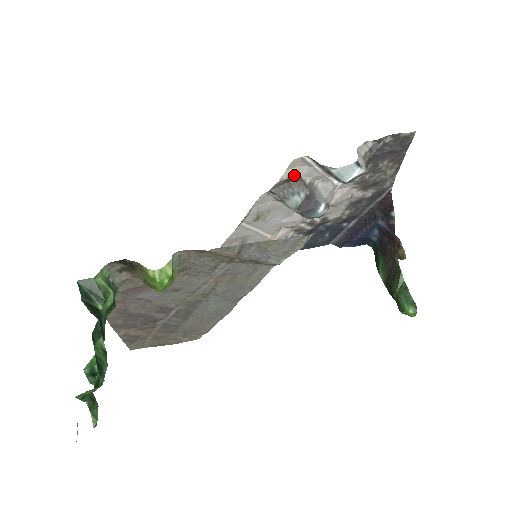
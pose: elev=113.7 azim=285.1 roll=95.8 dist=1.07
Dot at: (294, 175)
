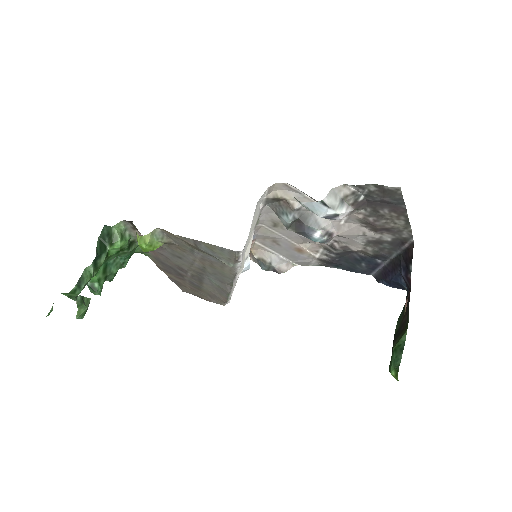
Dot at: (280, 197)
